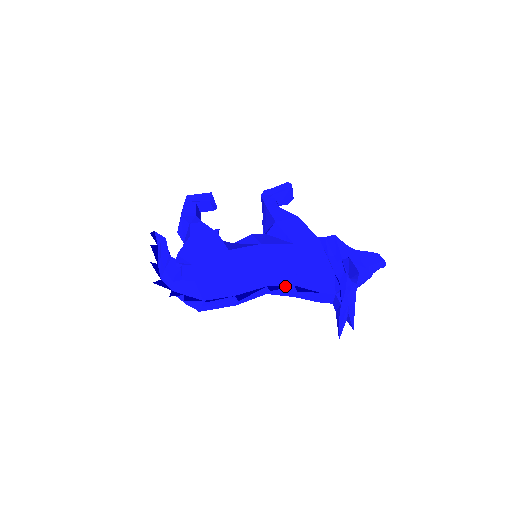
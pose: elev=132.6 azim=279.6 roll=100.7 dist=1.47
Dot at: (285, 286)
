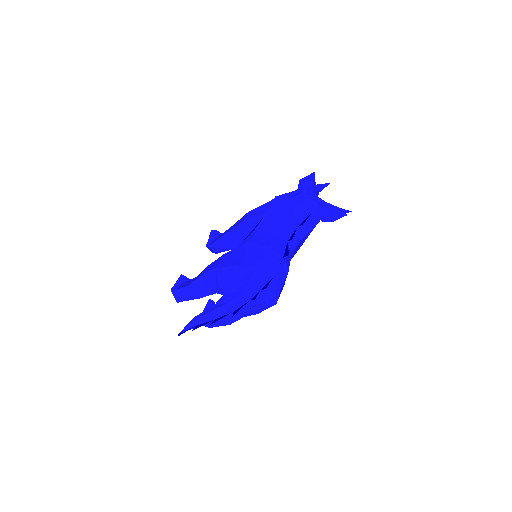
Dot at: (294, 232)
